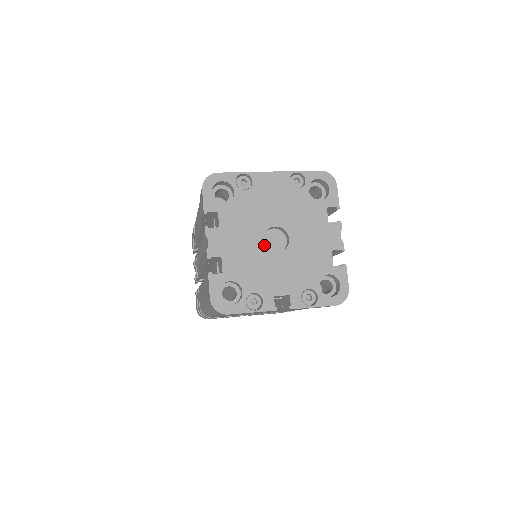
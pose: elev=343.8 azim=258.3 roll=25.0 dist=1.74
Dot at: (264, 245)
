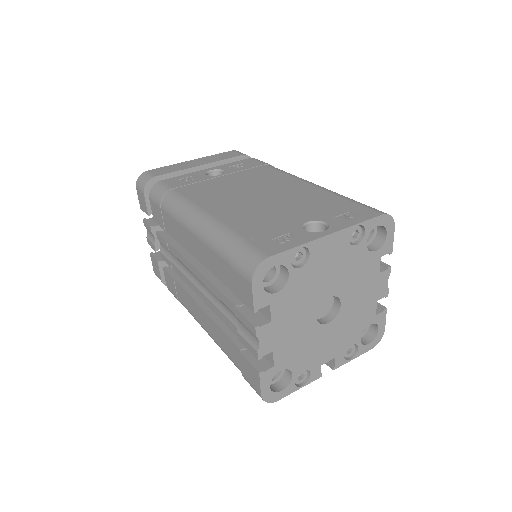
Dot at: (316, 321)
